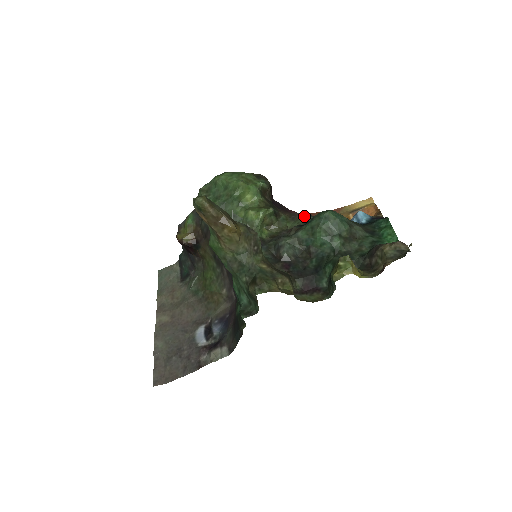
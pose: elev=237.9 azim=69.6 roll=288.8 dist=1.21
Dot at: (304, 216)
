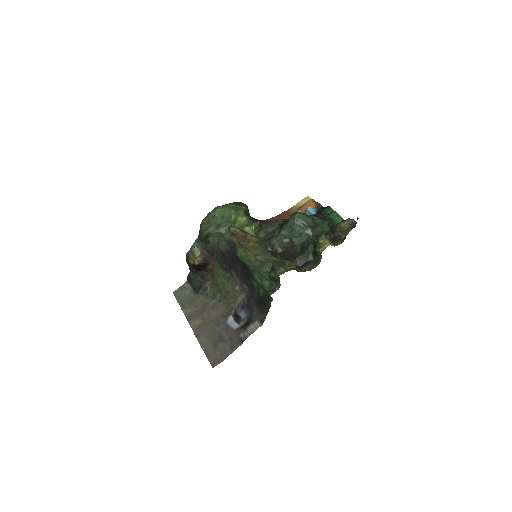
Dot at: (277, 221)
